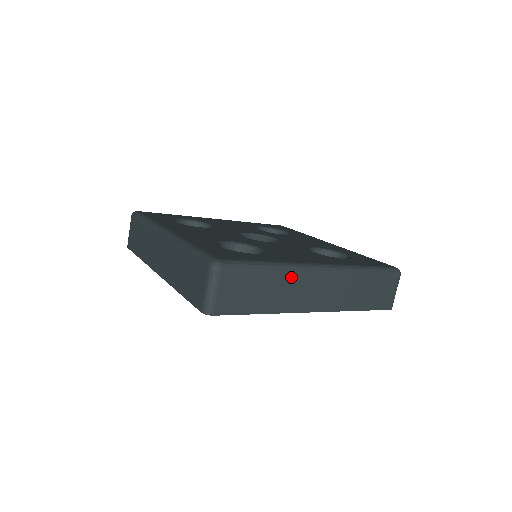
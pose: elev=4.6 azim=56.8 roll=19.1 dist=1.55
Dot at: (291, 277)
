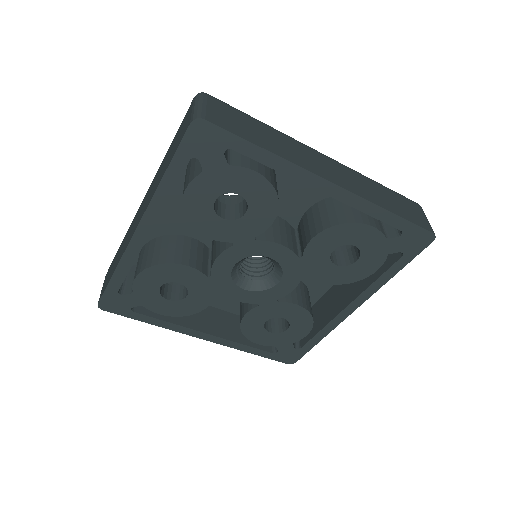
Dot at: (289, 140)
